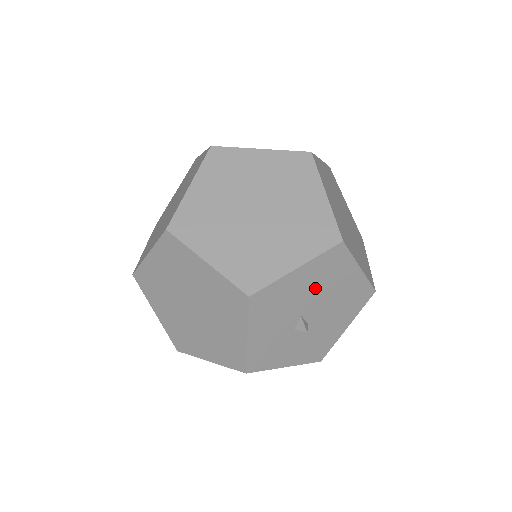
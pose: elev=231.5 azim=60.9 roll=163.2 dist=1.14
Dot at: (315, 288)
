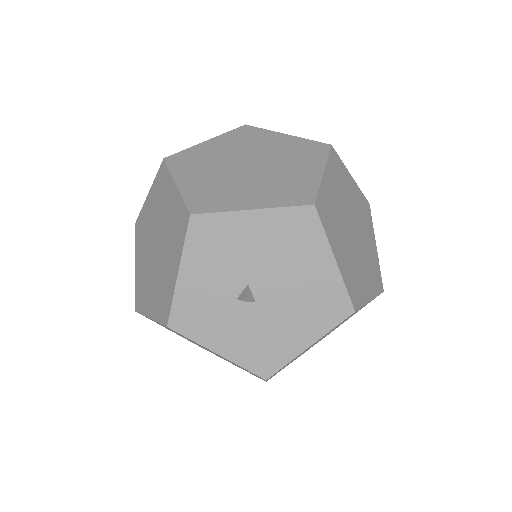
Dot at: (271, 253)
